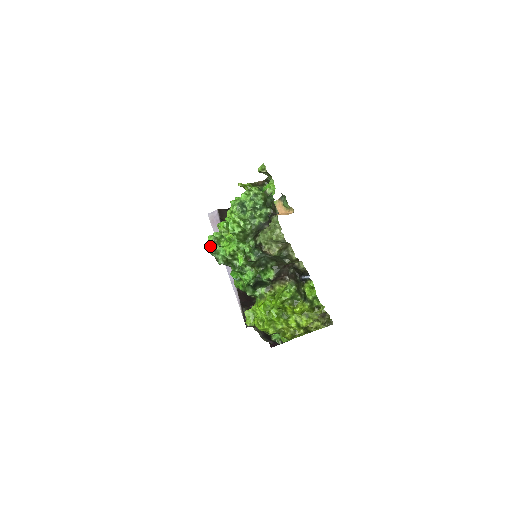
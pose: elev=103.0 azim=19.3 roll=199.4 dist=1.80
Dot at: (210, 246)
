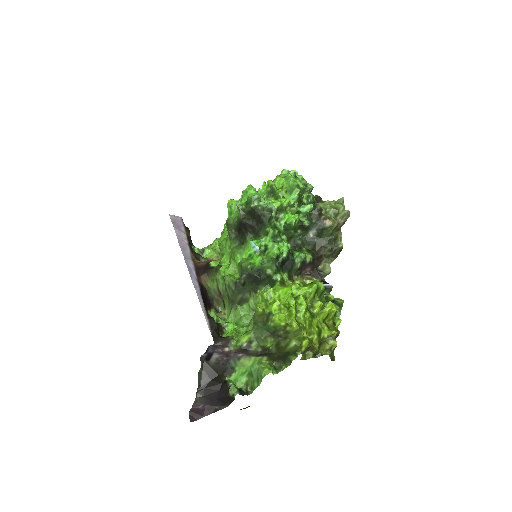
Dot at: (249, 194)
